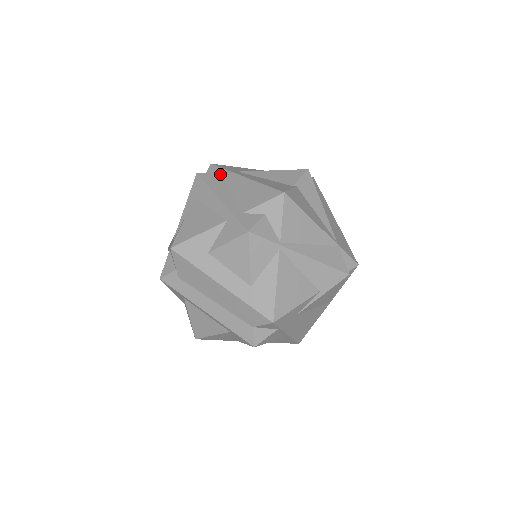
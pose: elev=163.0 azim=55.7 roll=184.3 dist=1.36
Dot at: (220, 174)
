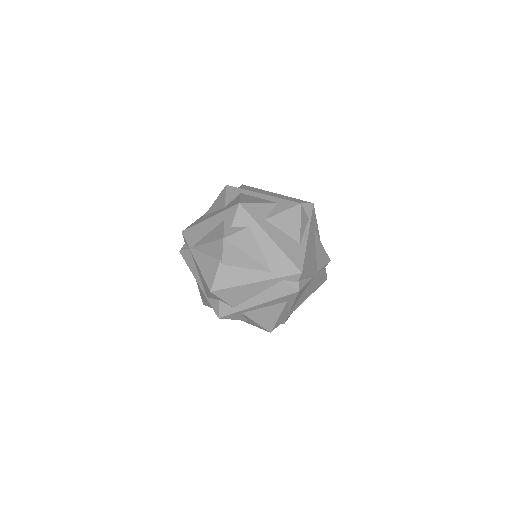
Dot at: occluded
